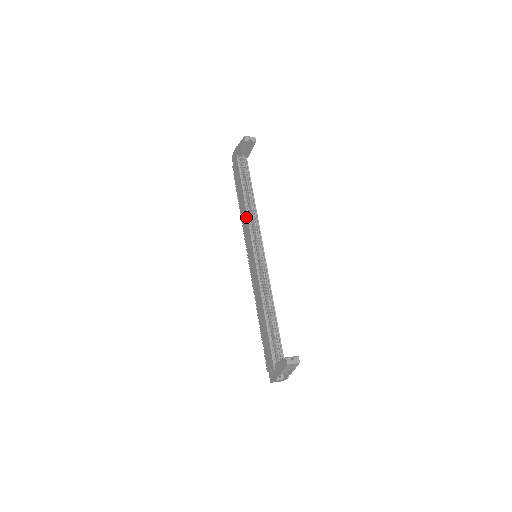
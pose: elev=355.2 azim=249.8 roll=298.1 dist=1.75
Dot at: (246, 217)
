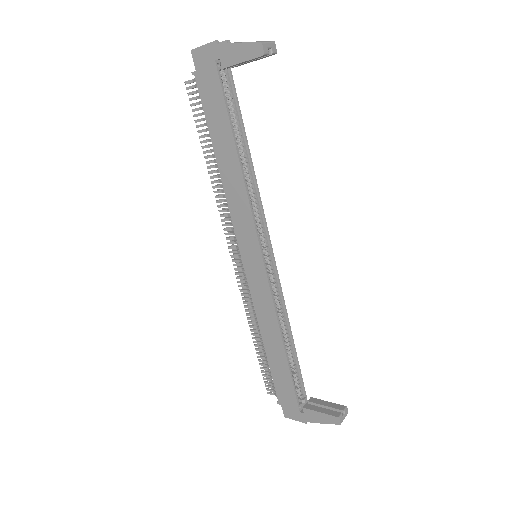
Dot at: (244, 197)
